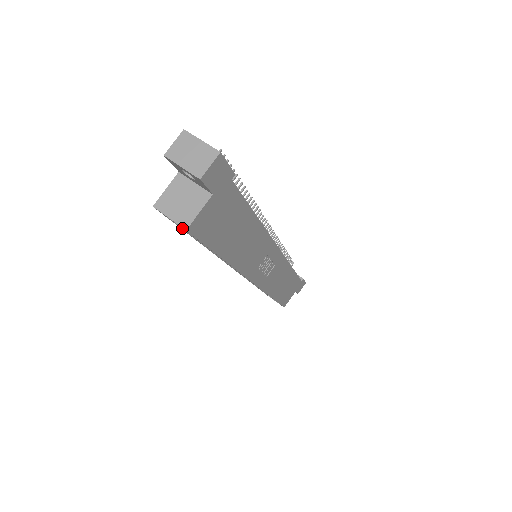
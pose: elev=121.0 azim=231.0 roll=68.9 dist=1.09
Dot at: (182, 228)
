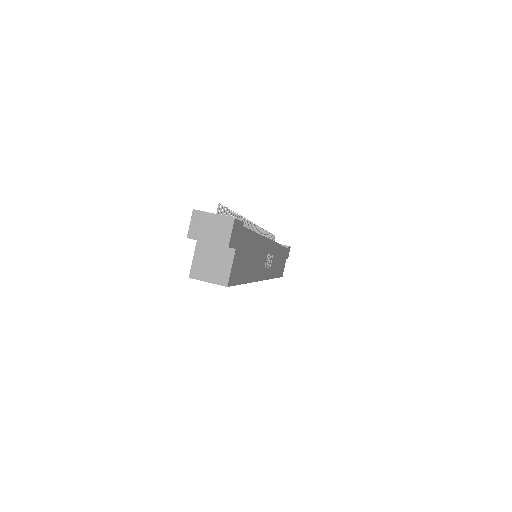
Dot at: occluded
